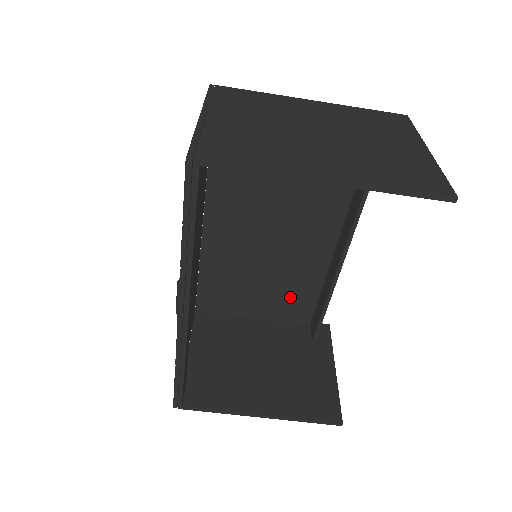
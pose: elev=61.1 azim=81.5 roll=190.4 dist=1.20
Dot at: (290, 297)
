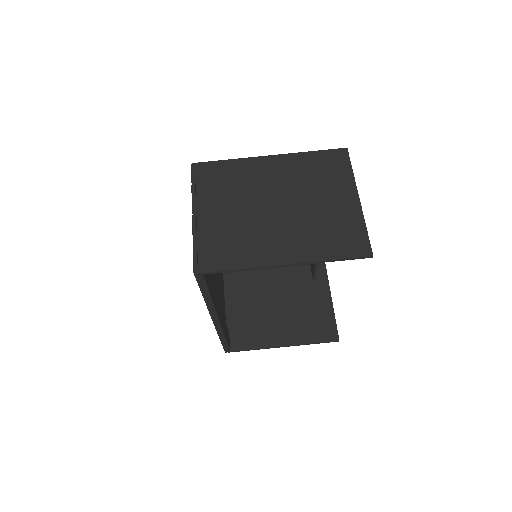
Dot at: occluded
